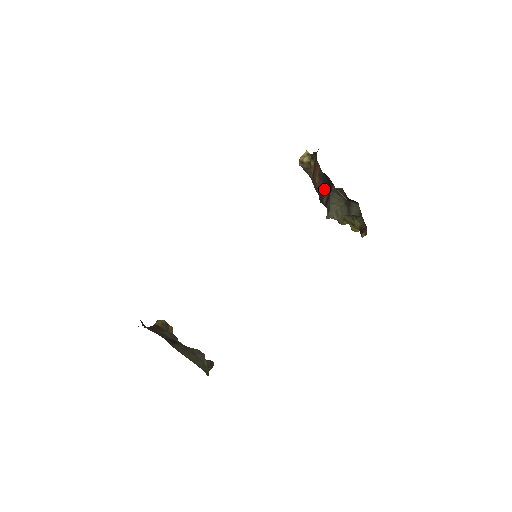
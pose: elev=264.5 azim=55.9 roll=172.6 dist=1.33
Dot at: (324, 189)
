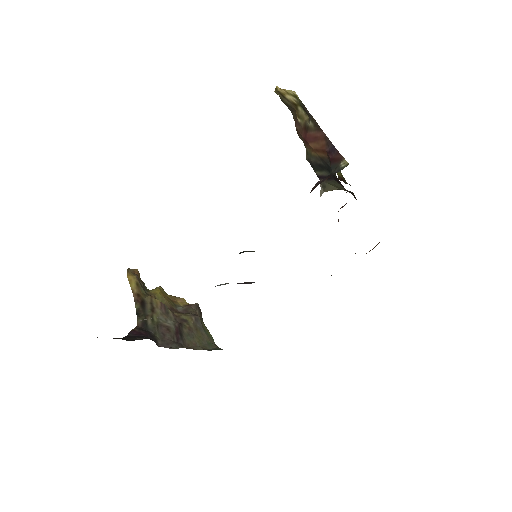
Dot at: (323, 169)
